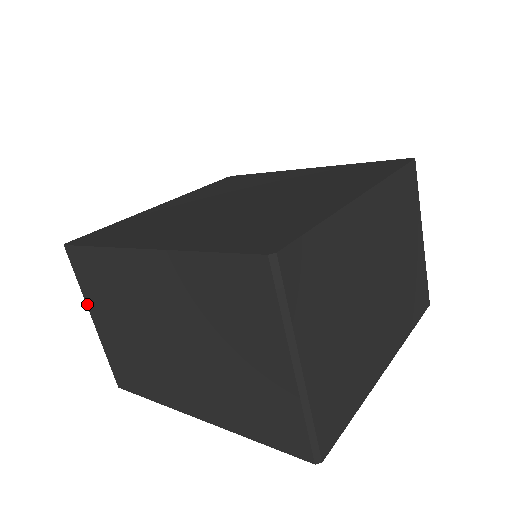
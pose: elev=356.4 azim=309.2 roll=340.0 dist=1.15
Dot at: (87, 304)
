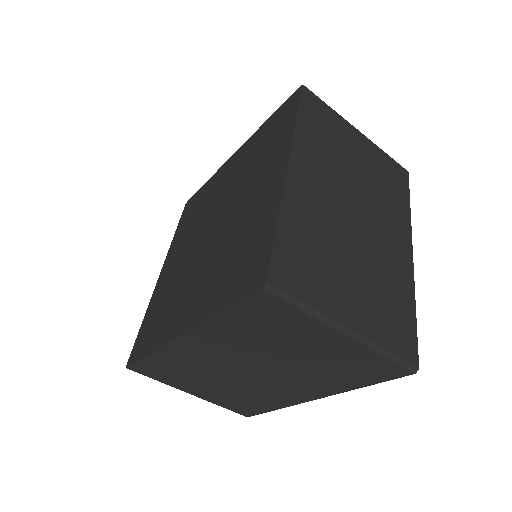
Dot at: (177, 388)
